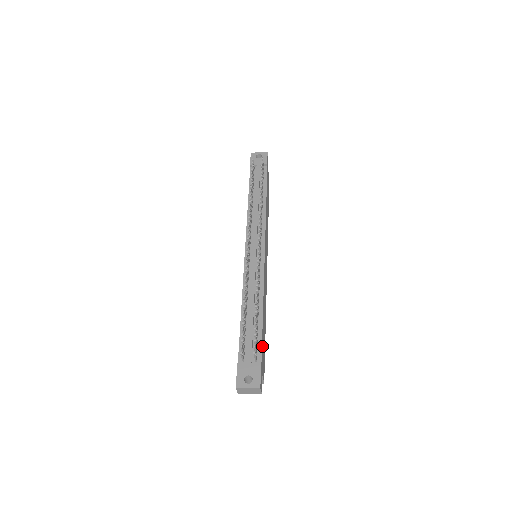
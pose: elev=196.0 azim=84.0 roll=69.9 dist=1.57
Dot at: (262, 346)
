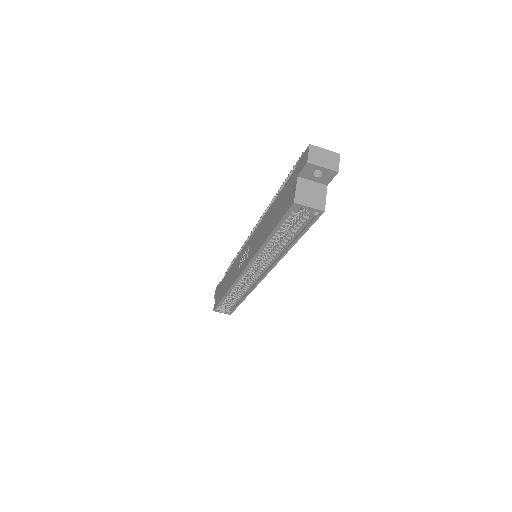
Dot at: occluded
